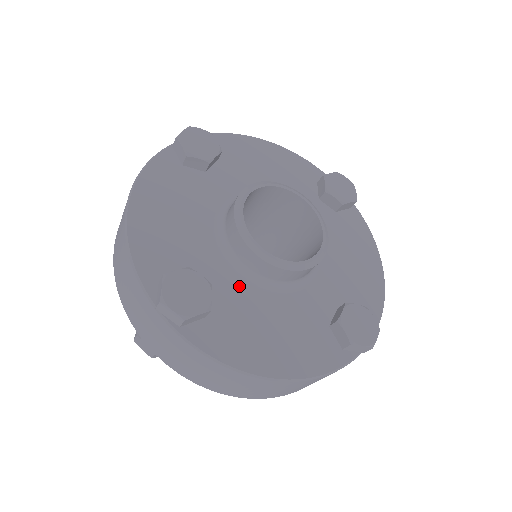
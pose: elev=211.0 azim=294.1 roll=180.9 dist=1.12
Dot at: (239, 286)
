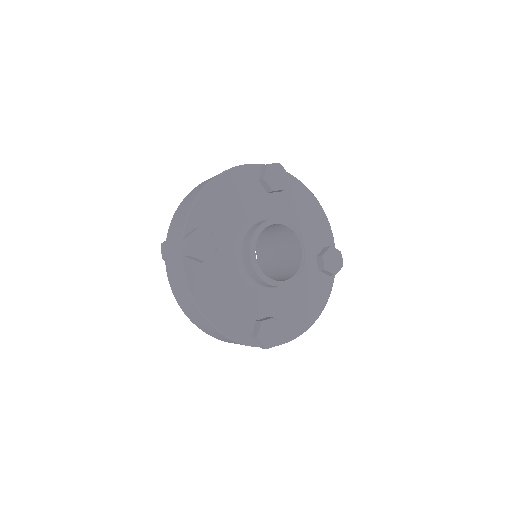
Dot at: (230, 263)
